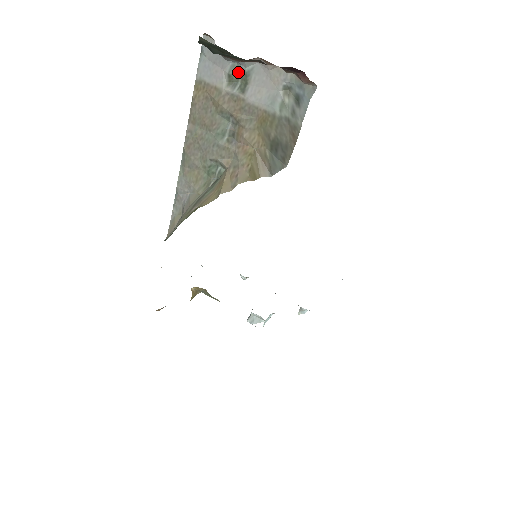
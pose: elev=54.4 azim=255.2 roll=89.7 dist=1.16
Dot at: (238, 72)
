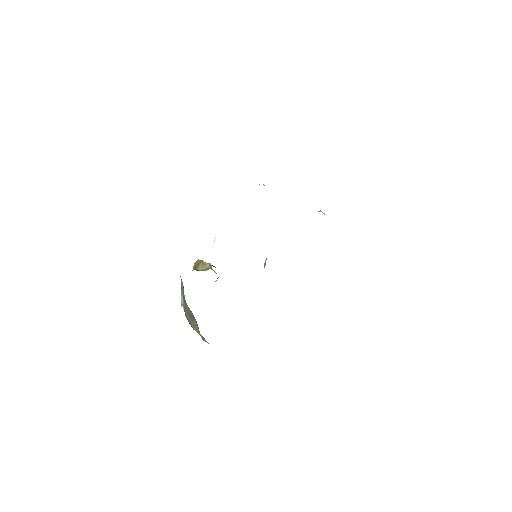
Dot at: occluded
